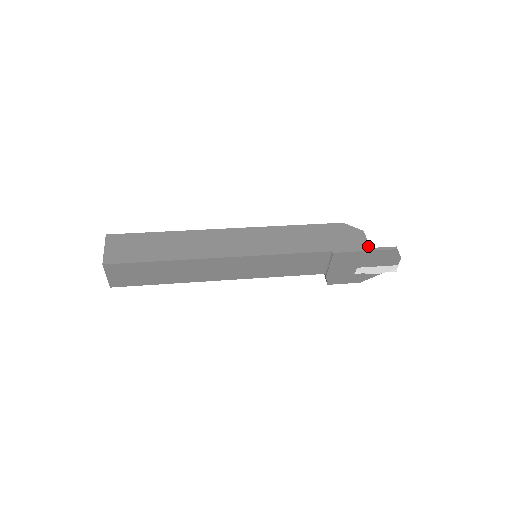
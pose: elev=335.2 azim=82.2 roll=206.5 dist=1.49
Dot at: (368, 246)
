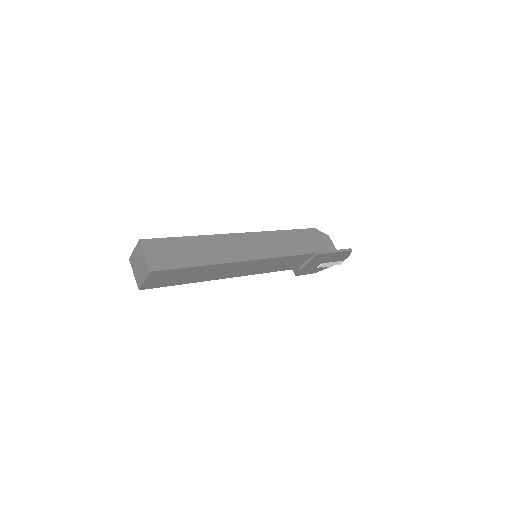
Dot at: (335, 248)
